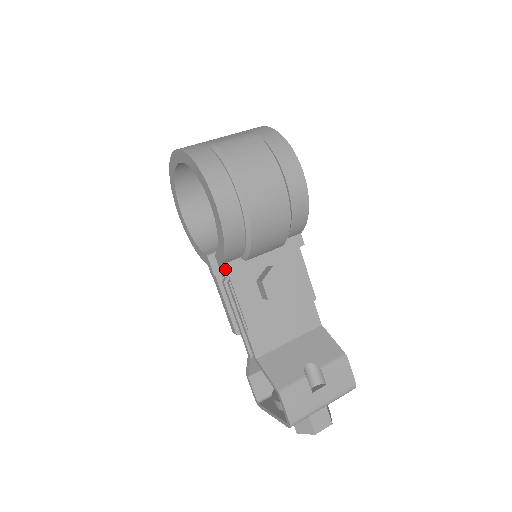
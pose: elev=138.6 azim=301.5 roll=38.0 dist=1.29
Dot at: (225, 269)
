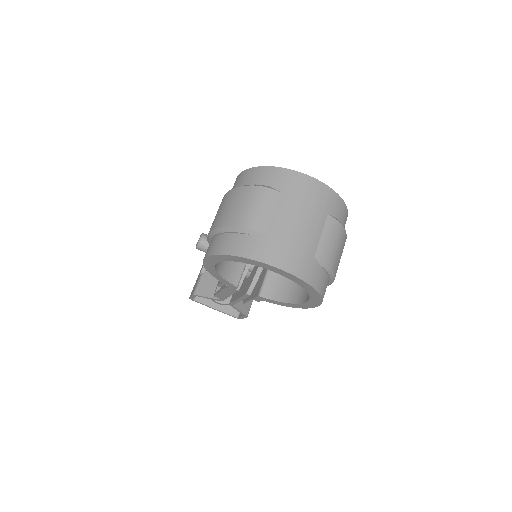
Dot at: occluded
